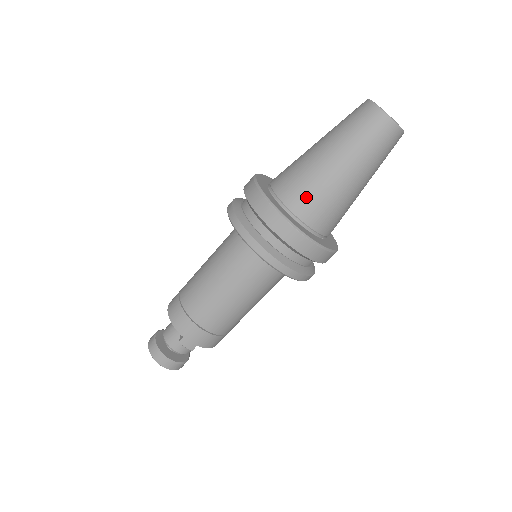
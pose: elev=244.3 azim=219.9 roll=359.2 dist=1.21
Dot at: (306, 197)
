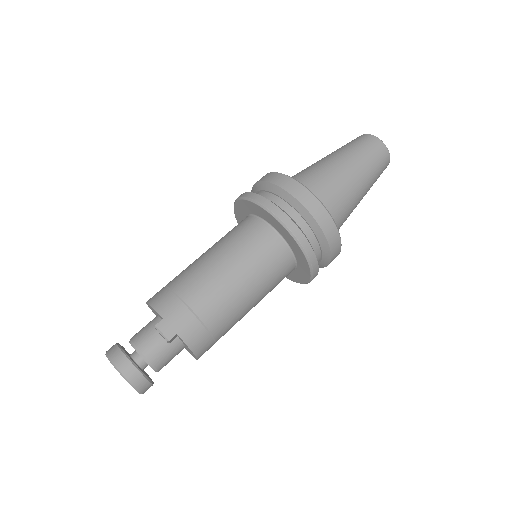
Dot at: (314, 180)
